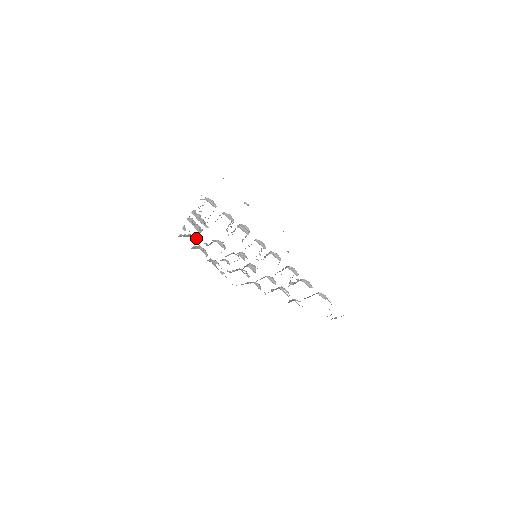
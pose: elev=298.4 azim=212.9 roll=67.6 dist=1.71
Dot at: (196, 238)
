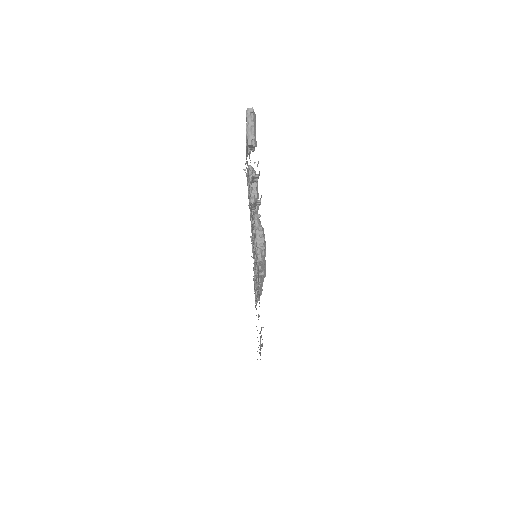
Dot at: occluded
